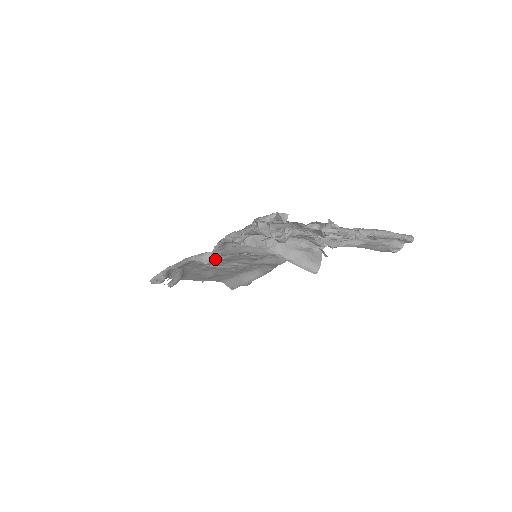
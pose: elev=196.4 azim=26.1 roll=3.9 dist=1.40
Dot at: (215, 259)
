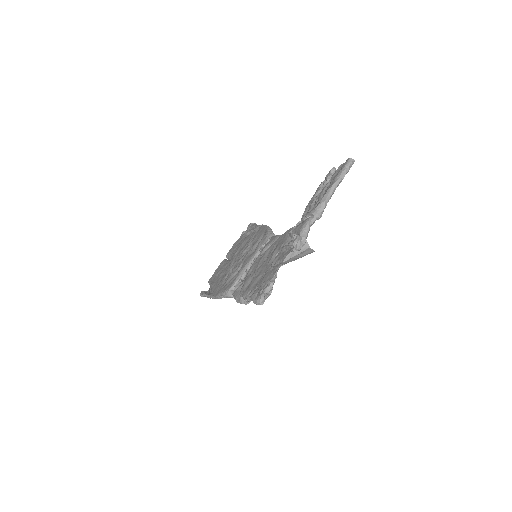
Dot at: (232, 276)
